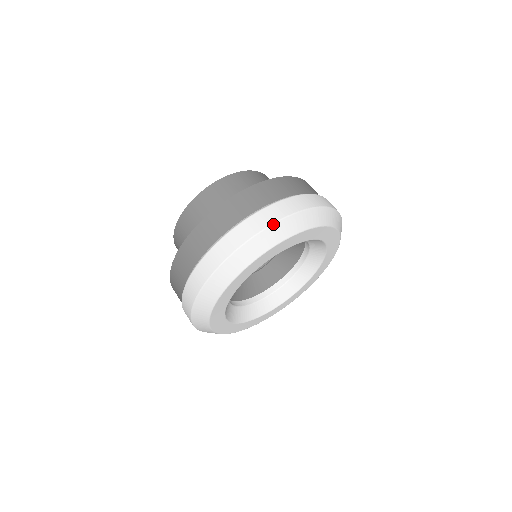
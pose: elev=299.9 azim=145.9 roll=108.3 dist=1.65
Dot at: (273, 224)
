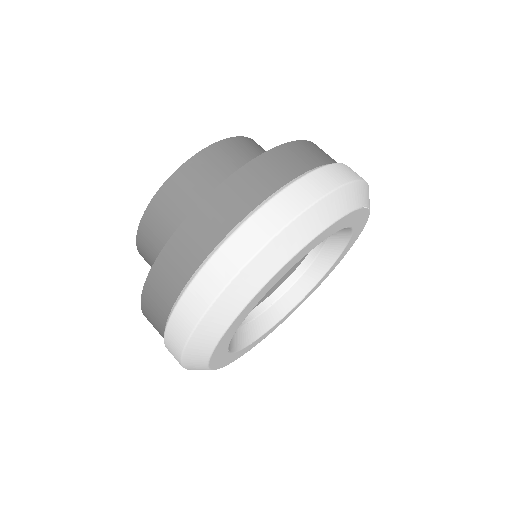
Dot at: (195, 329)
